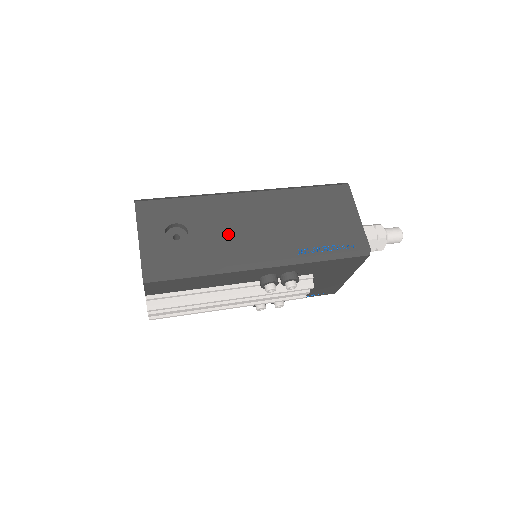
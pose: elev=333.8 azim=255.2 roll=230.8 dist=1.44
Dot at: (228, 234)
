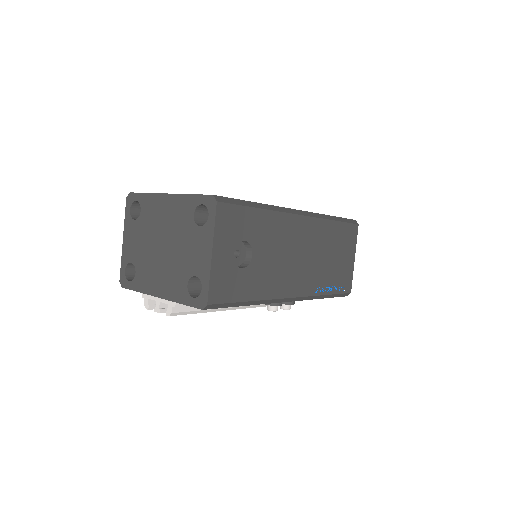
Dot at: (279, 263)
